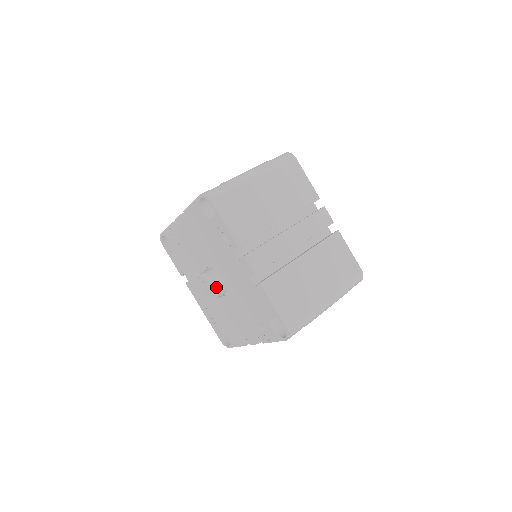
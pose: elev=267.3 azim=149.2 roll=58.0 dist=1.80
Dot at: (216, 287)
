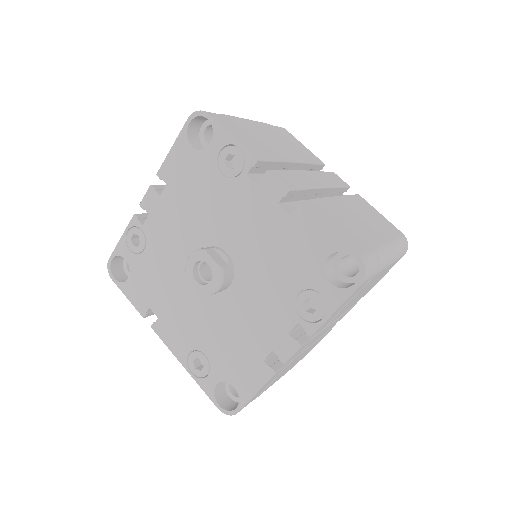
Dot at: (219, 262)
